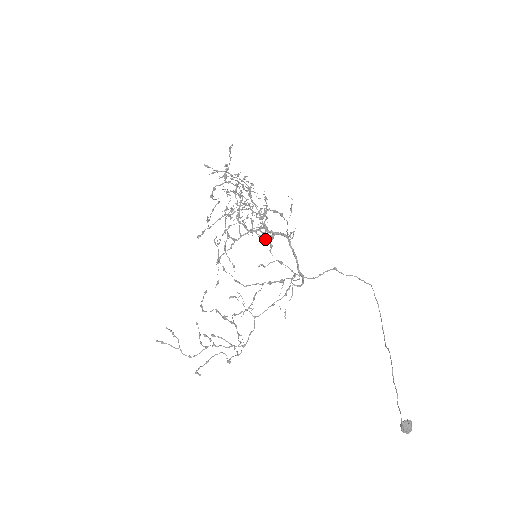
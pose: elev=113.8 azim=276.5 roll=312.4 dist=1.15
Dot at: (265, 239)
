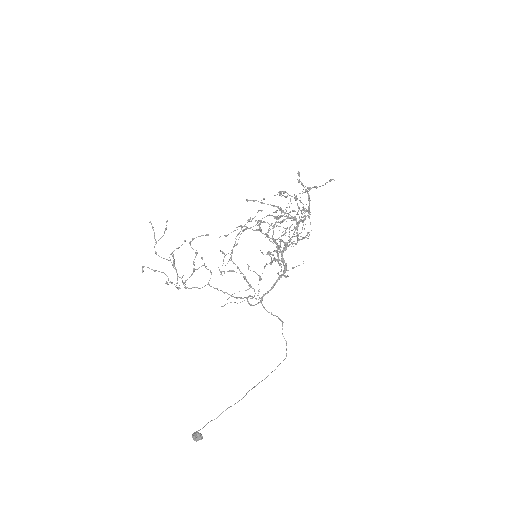
Dot at: occluded
